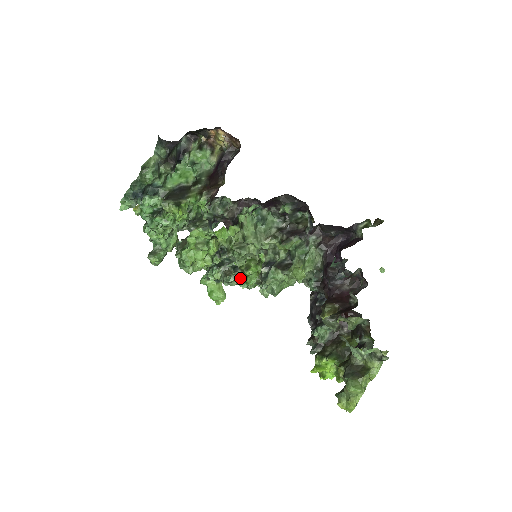
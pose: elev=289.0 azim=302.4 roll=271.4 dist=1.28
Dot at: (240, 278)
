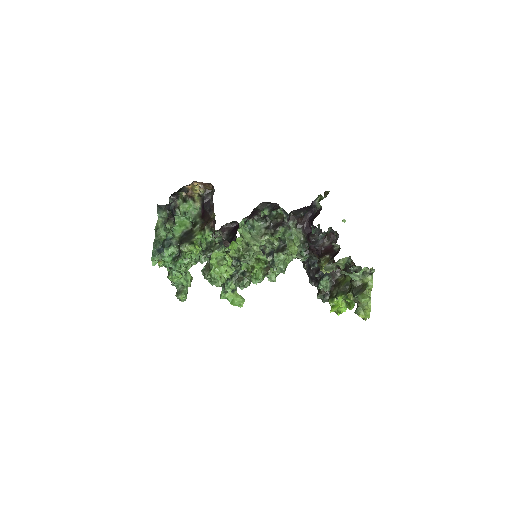
Dot at: (251, 278)
